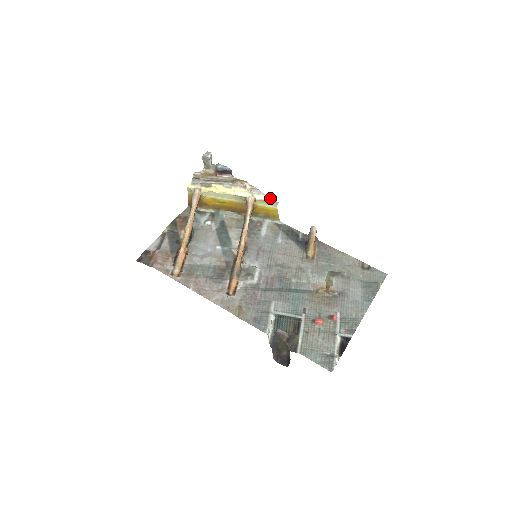
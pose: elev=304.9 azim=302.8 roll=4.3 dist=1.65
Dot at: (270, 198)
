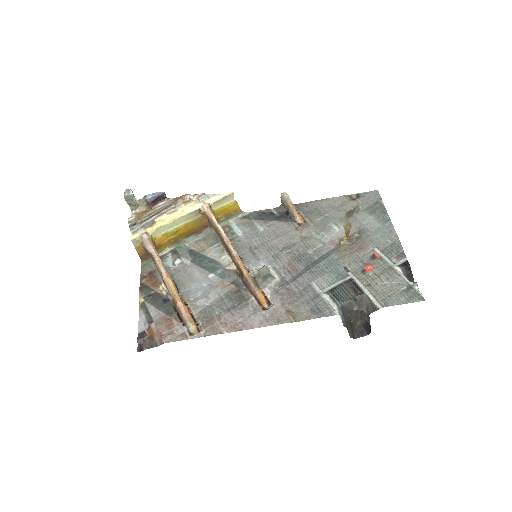
Dot at: (223, 194)
